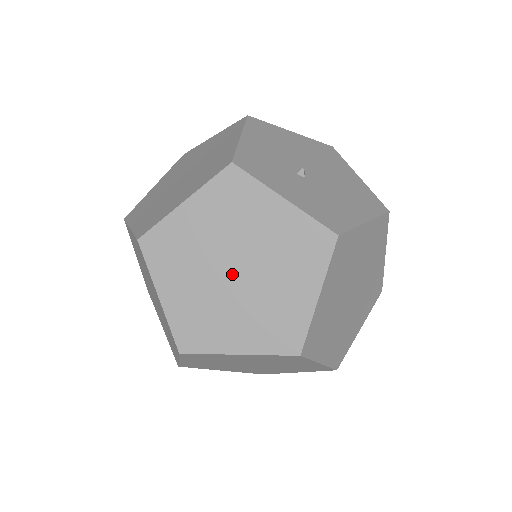
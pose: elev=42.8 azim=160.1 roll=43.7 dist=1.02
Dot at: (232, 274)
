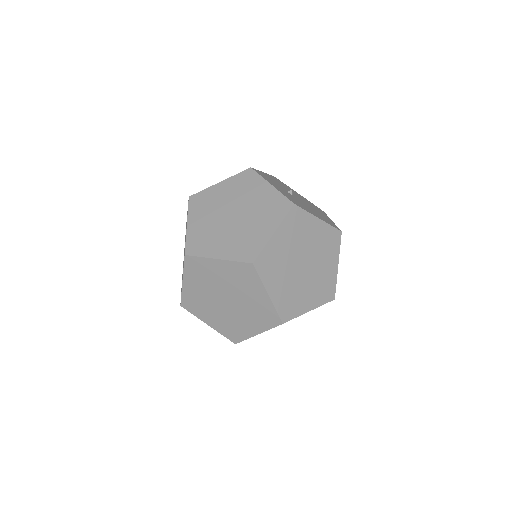
Dot at: (231, 217)
